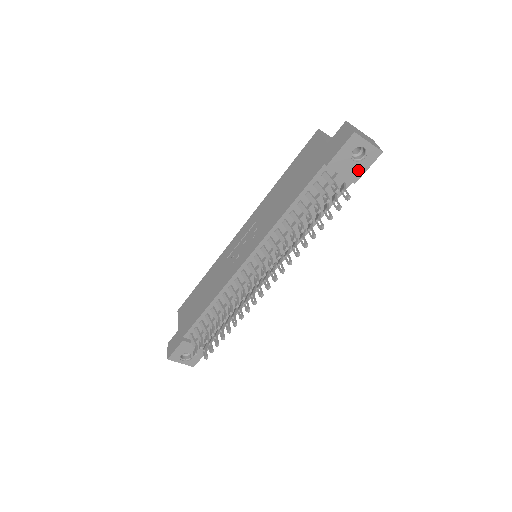
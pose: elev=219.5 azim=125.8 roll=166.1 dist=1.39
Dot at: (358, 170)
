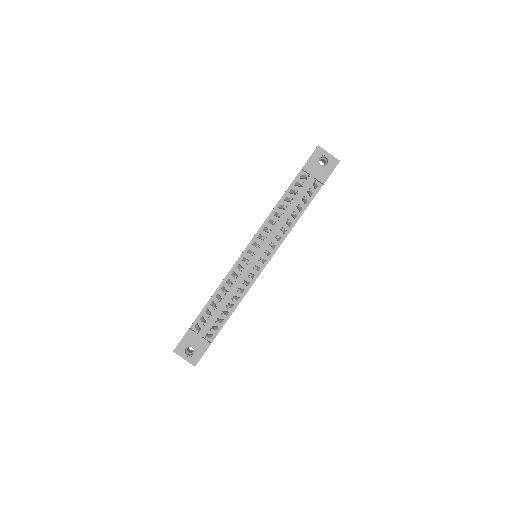
Dot at: (325, 173)
